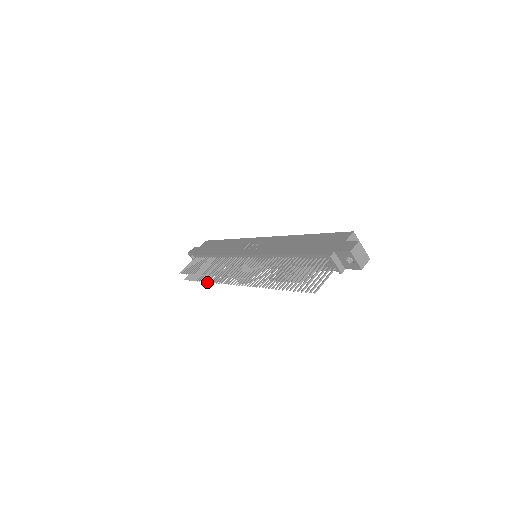
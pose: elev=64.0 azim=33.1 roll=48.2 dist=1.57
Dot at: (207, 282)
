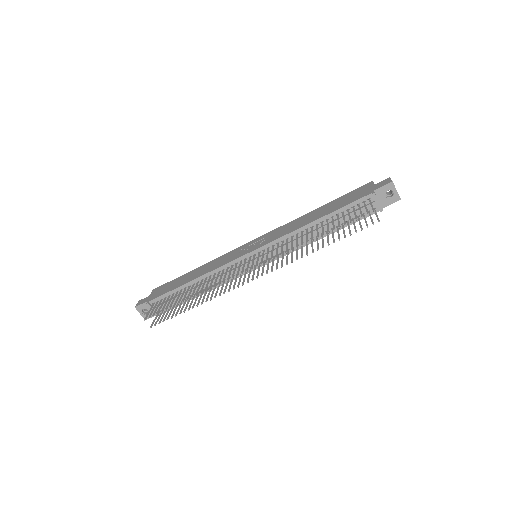
Dot at: (201, 304)
